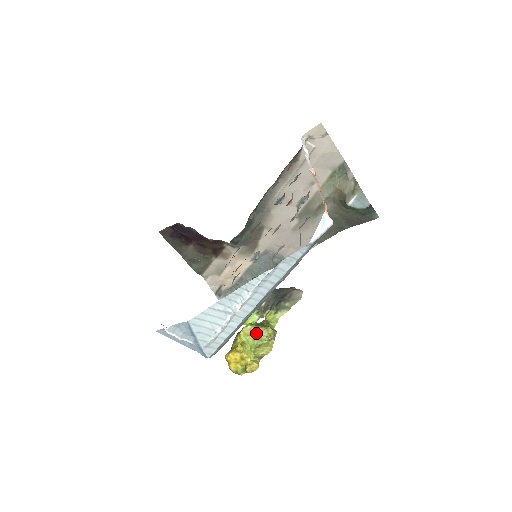
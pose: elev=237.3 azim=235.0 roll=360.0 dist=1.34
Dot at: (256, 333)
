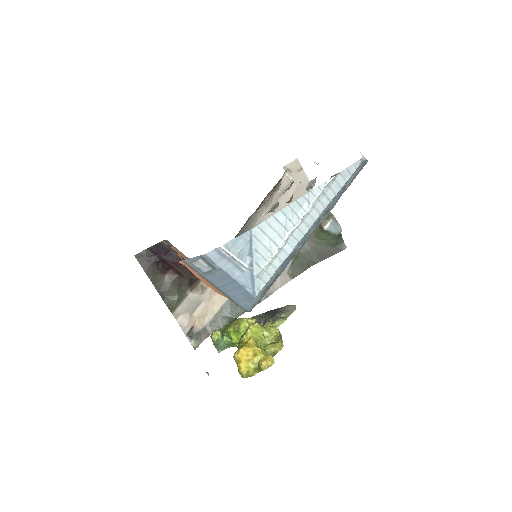
Dot at: (264, 331)
